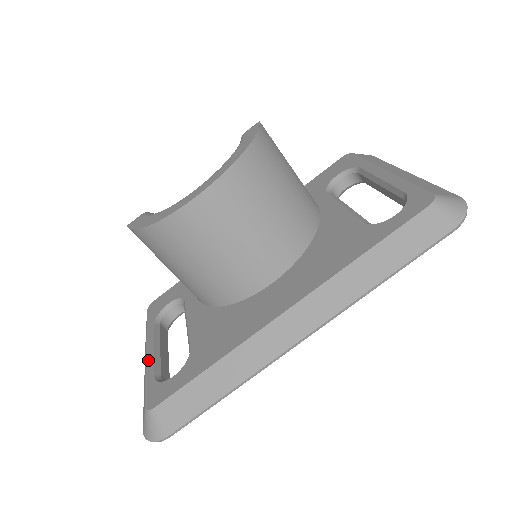
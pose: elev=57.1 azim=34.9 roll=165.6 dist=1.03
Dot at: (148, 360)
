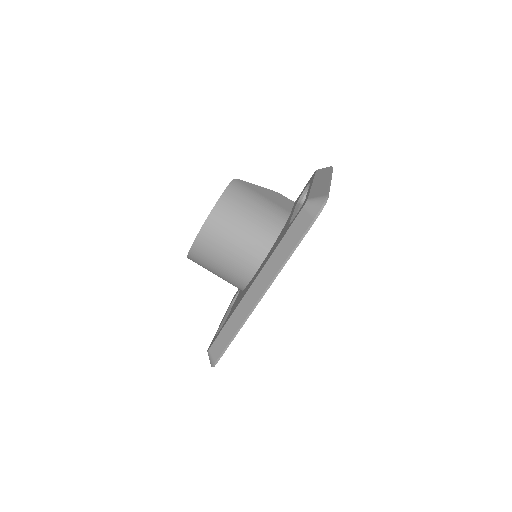
Dot at: occluded
